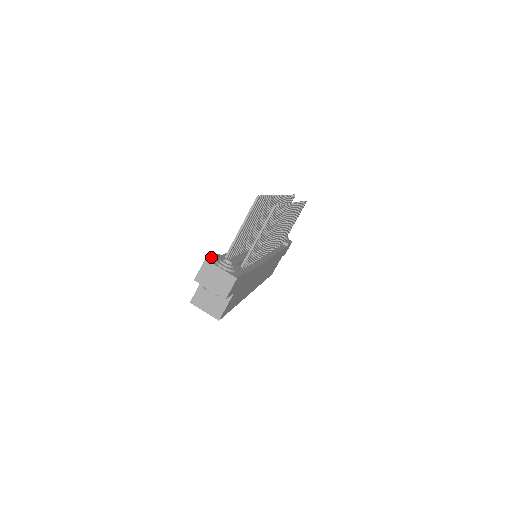
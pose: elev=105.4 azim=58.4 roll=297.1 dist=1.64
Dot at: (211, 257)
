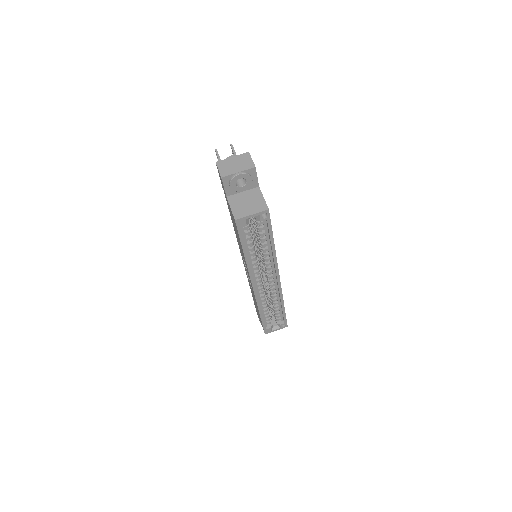
Dot at: occluded
